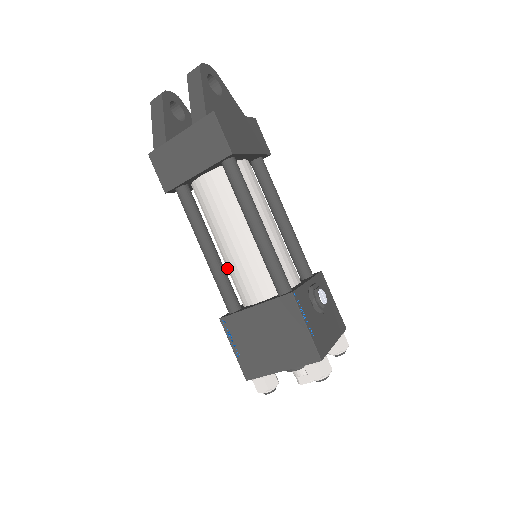
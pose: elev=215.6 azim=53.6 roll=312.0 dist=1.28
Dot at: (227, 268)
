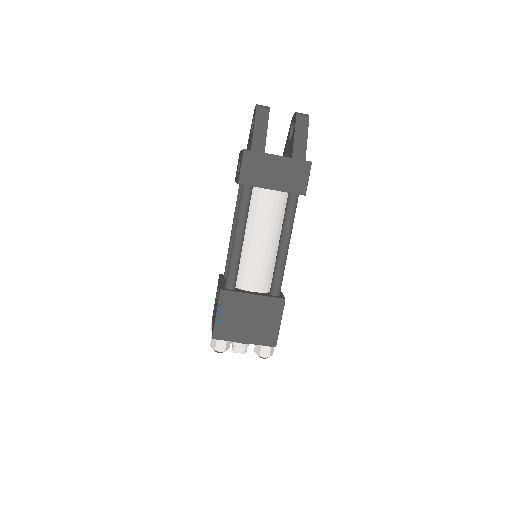
Dot at: occluded
